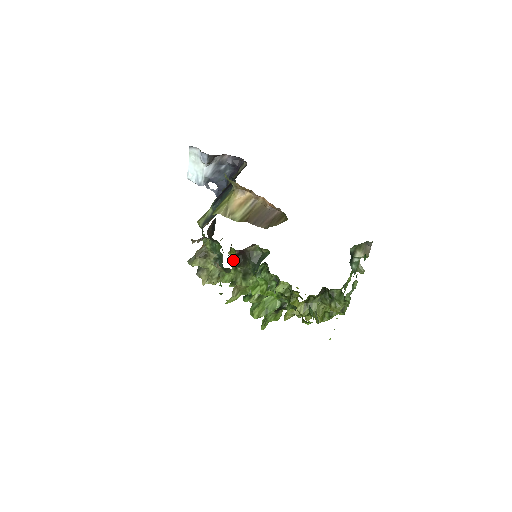
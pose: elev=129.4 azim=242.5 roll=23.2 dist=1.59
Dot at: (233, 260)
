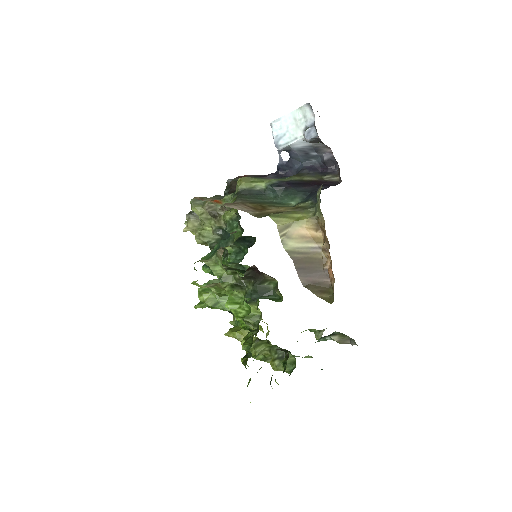
Dot at: occluded
